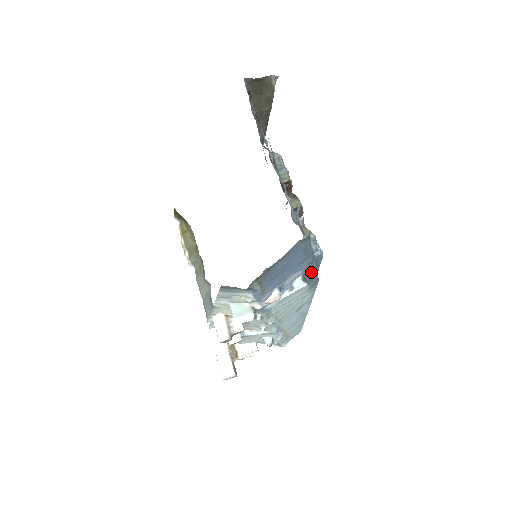
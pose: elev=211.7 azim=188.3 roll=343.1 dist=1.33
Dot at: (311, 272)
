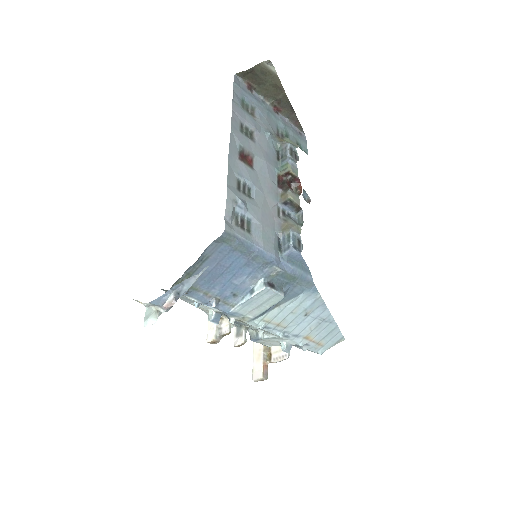
Dot at: (282, 273)
